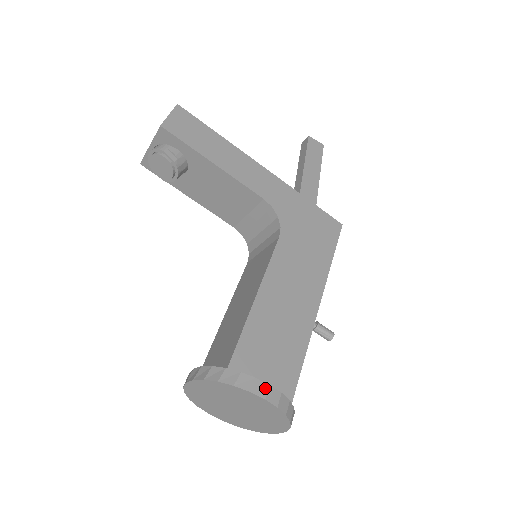
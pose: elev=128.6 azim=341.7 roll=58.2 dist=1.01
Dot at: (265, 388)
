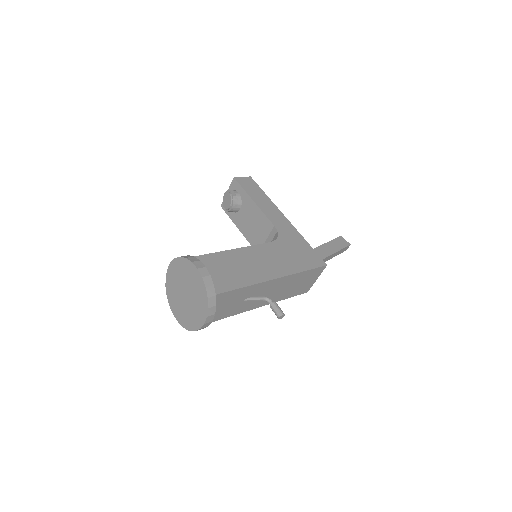
Dot at: (202, 266)
